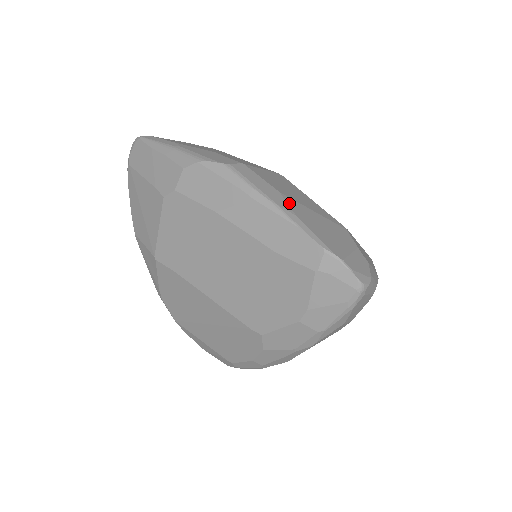
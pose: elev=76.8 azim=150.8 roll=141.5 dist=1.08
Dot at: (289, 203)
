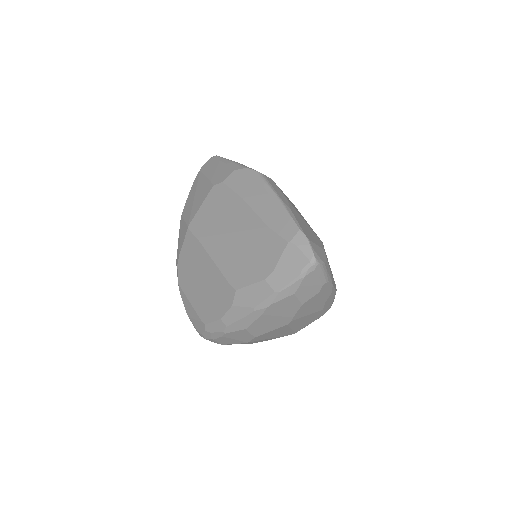
Dot at: (290, 205)
